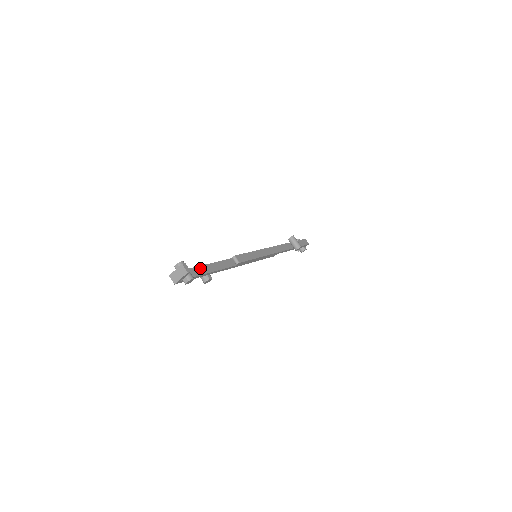
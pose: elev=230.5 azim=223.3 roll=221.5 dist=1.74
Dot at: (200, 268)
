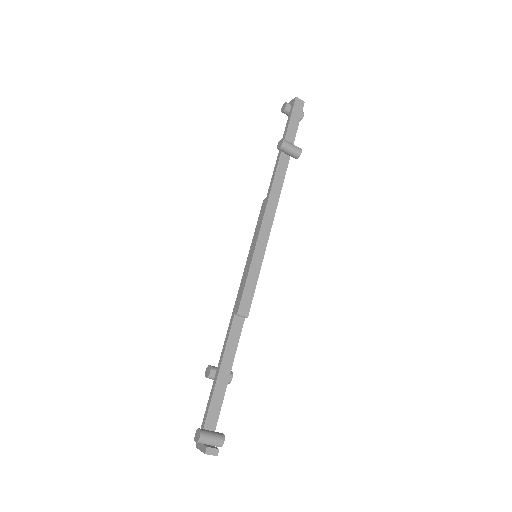
Dot at: (216, 392)
